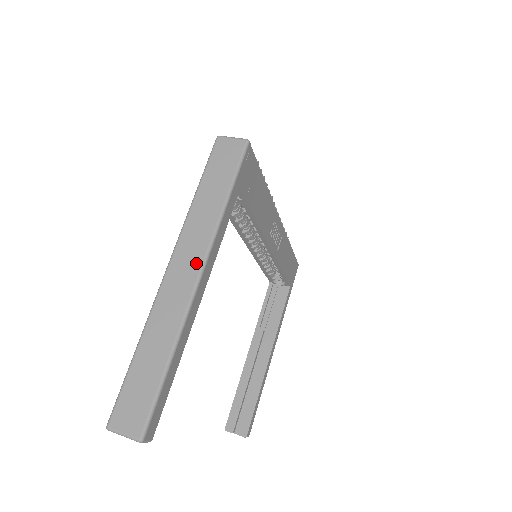
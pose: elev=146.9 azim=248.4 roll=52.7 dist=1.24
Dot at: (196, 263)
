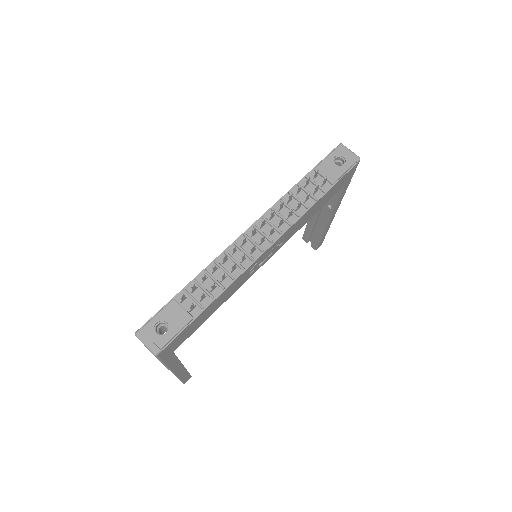
Dot at: occluded
